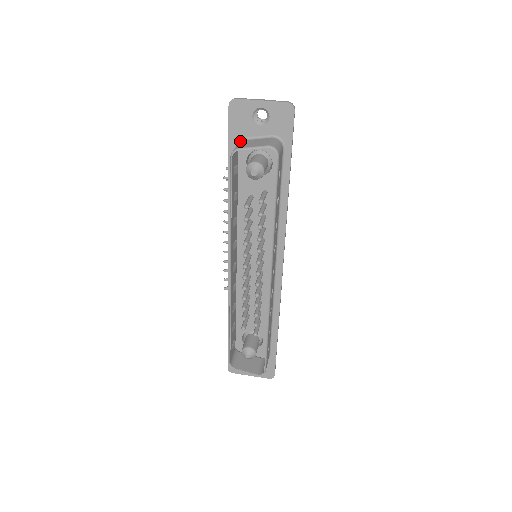
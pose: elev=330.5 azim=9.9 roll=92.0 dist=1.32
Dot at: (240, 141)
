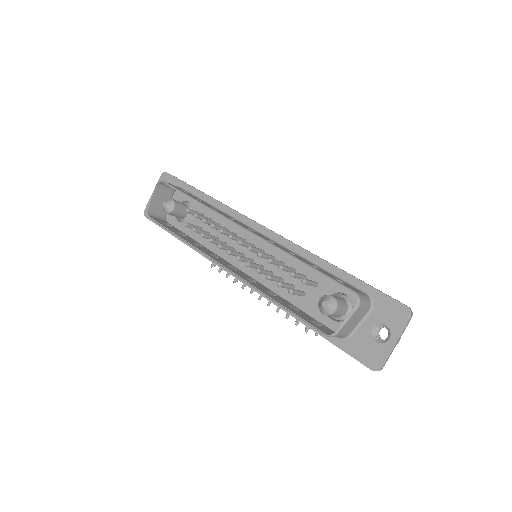
Dot at: (164, 218)
